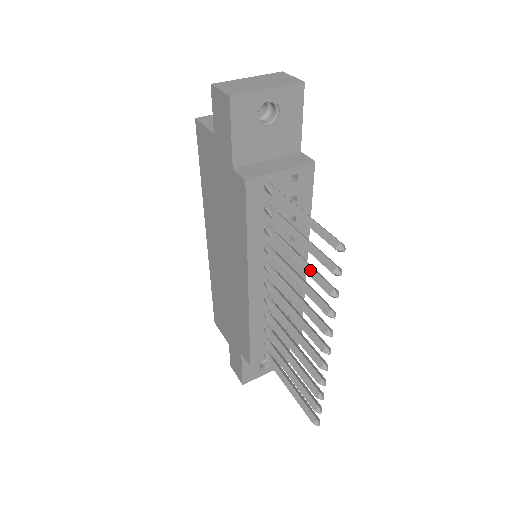
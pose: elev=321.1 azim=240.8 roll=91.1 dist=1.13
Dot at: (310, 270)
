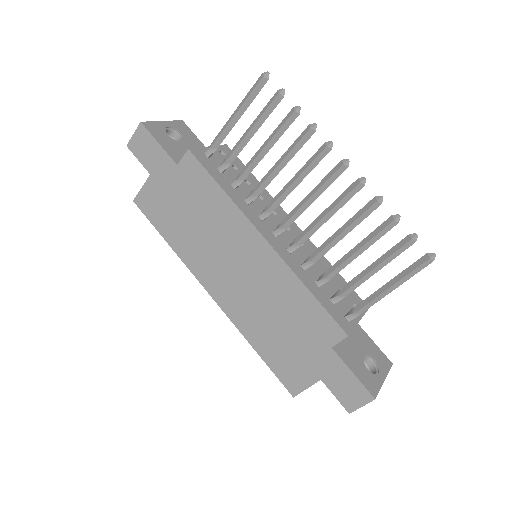
Dot at: (274, 132)
